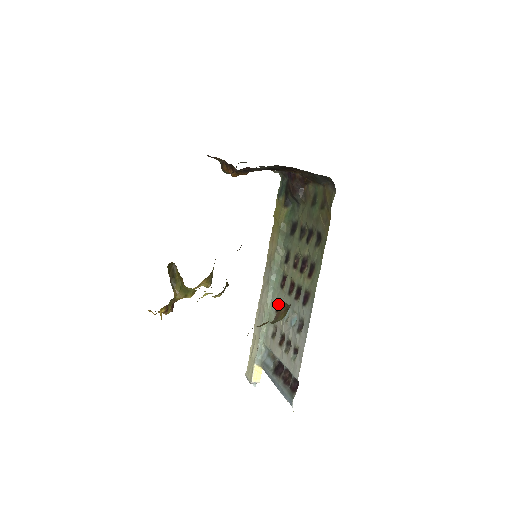
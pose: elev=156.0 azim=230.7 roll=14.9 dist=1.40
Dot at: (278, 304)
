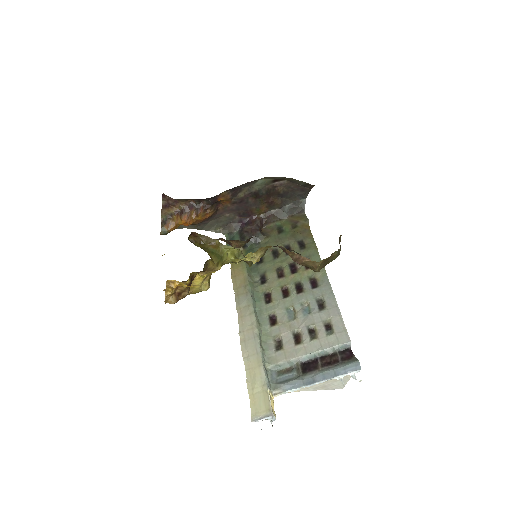
Dot at: (270, 318)
